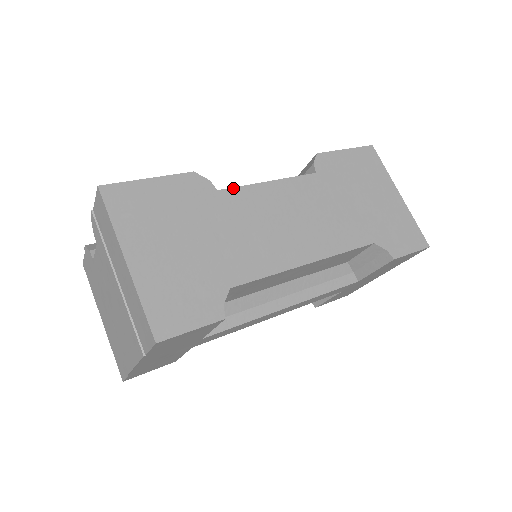
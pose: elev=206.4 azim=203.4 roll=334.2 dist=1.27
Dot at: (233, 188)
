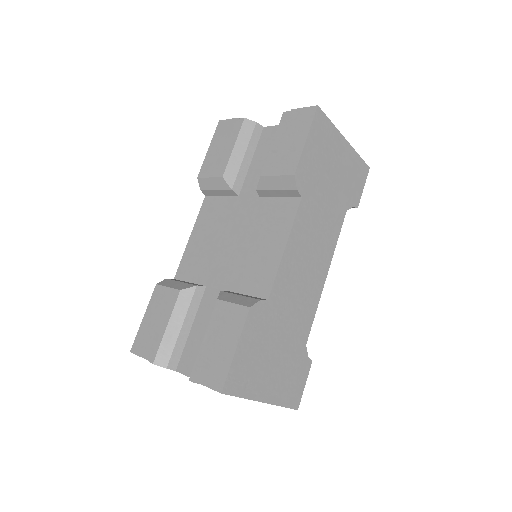
Dot at: (273, 285)
